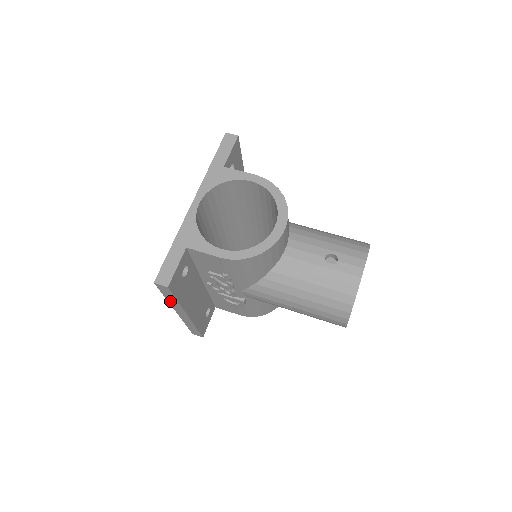
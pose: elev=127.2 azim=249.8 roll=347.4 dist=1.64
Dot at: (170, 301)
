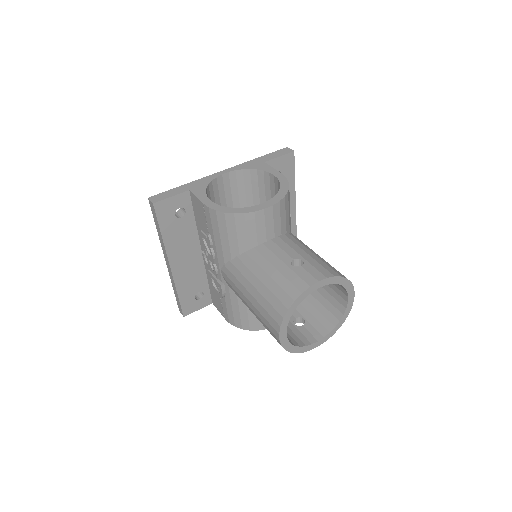
Dot at: (159, 235)
